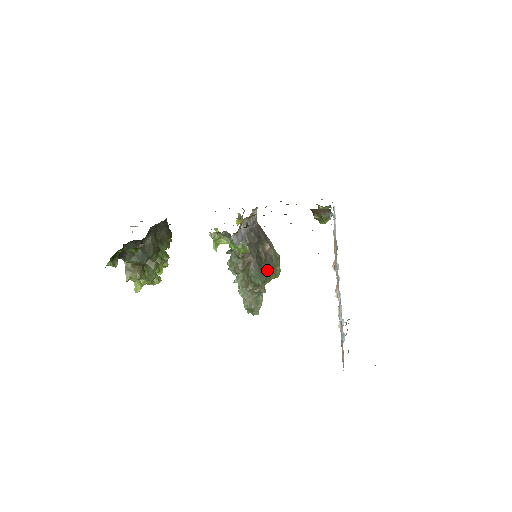
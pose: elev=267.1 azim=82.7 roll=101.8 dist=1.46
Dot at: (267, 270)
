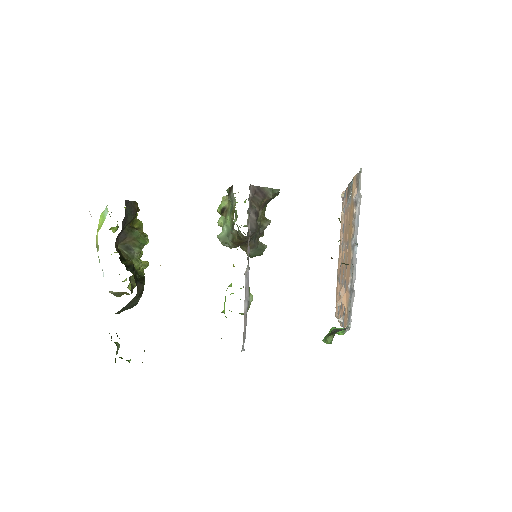
Dot at: (266, 227)
